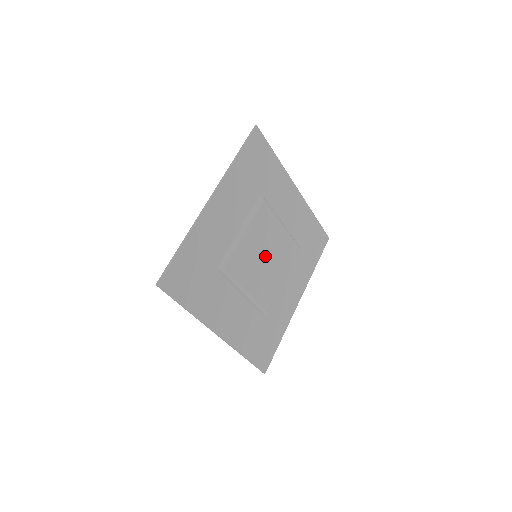
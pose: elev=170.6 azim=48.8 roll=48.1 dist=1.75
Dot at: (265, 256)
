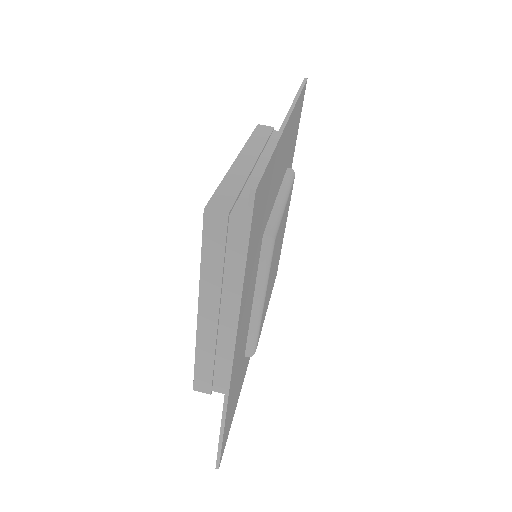
Dot at: occluded
